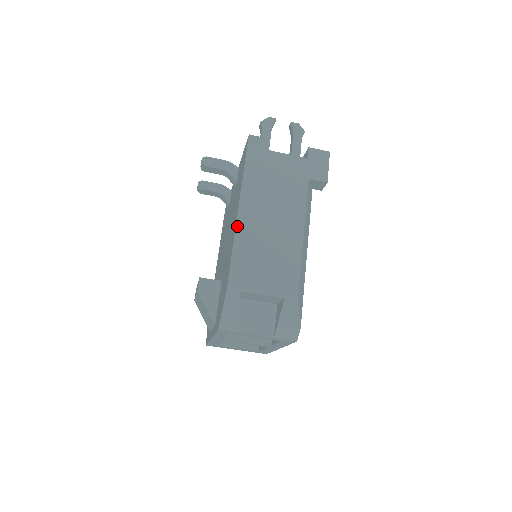
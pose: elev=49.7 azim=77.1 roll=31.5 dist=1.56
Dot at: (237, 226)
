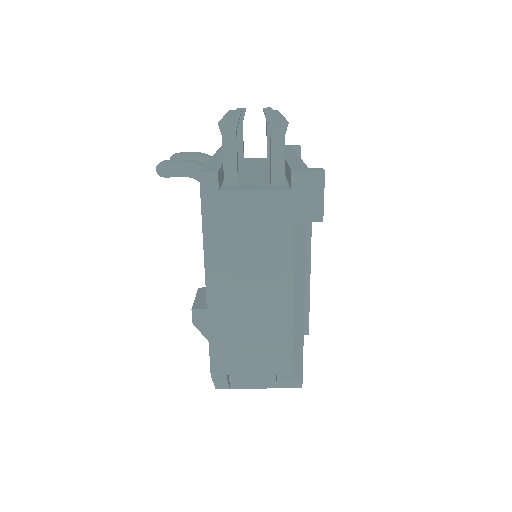
Dot at: (208, 306)
